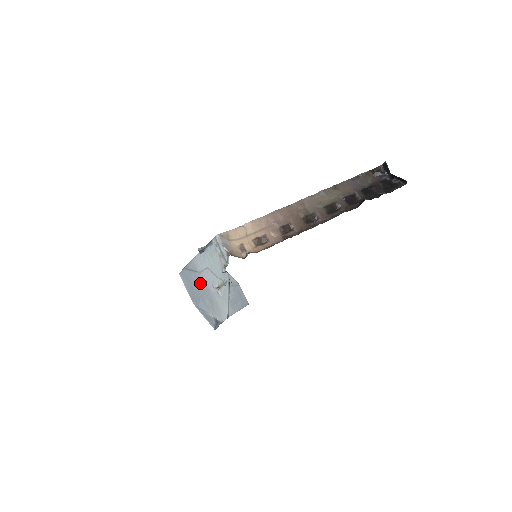
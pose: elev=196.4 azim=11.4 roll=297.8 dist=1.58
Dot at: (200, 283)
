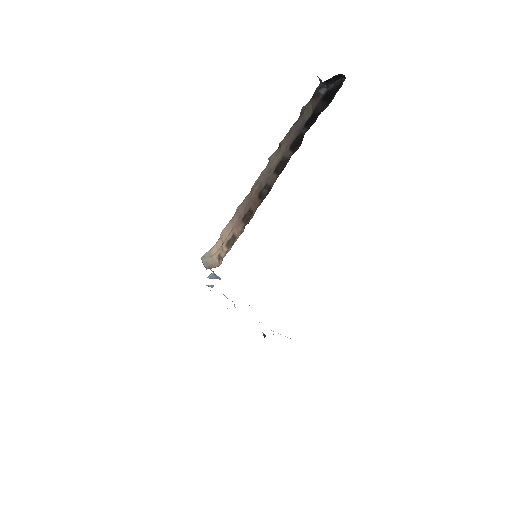
Dot at: occluded
